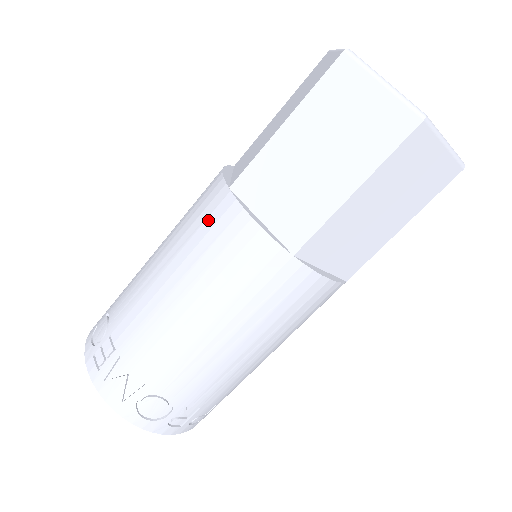
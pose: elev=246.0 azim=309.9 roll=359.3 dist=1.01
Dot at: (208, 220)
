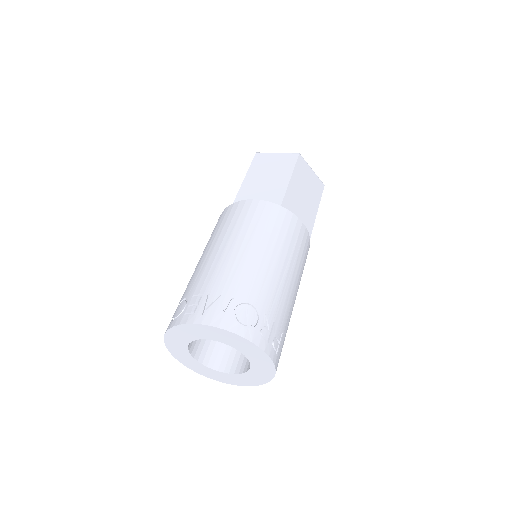
Dot at: (229, 216)
